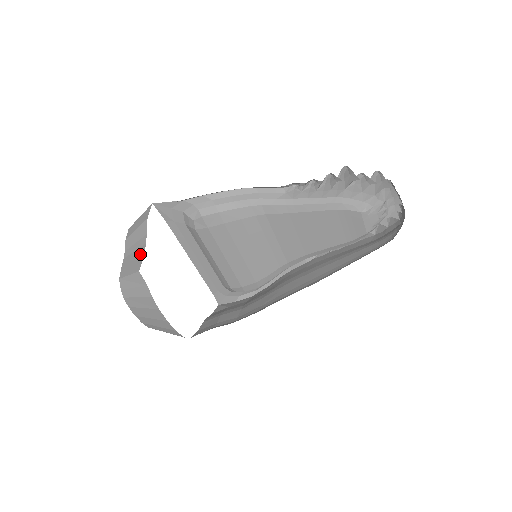
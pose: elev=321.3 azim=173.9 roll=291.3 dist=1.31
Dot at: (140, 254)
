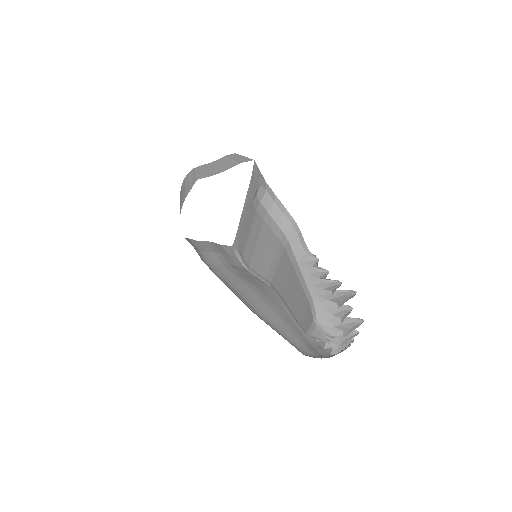
Dot at: (212, 173)
